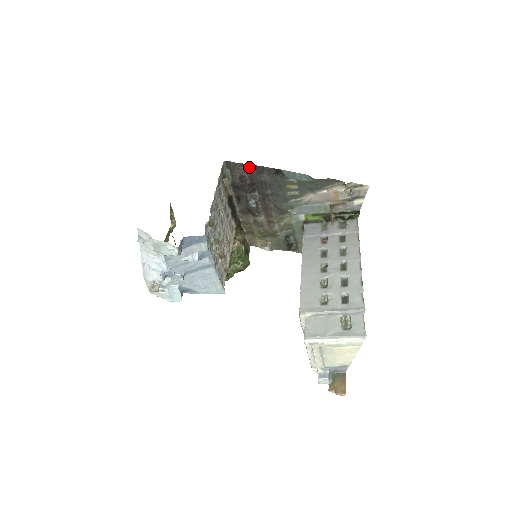
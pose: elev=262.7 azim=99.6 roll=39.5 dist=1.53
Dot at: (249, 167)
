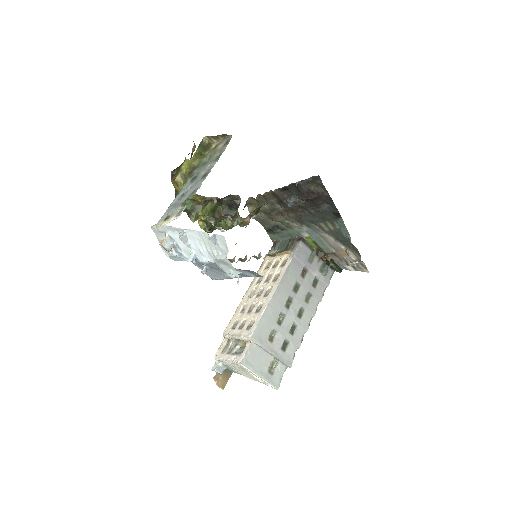
Dot at: (326, 194)
